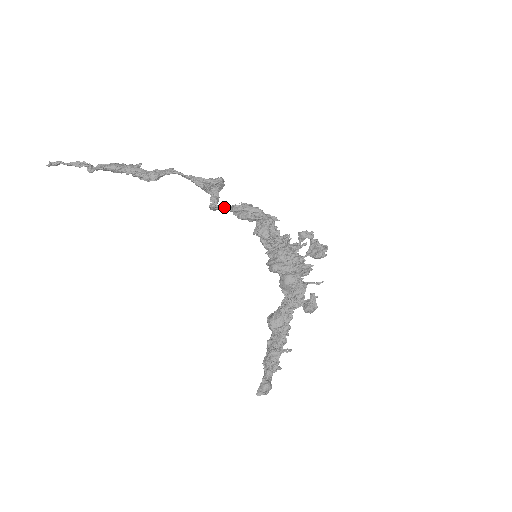
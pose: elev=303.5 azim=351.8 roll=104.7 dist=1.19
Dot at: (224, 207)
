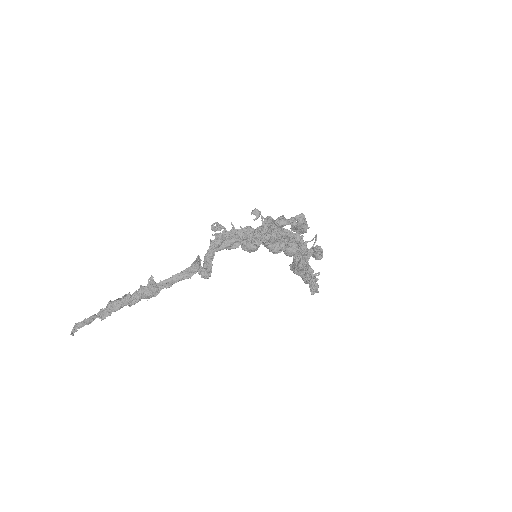
Dot at: (212, 264)
